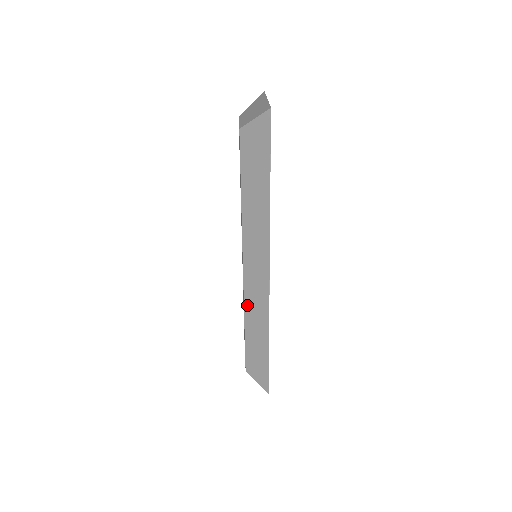
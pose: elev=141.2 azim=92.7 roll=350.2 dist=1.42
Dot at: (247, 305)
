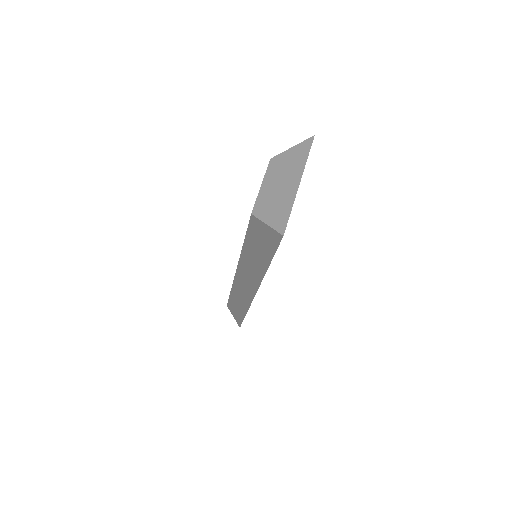
Dot at: (234, 288)
